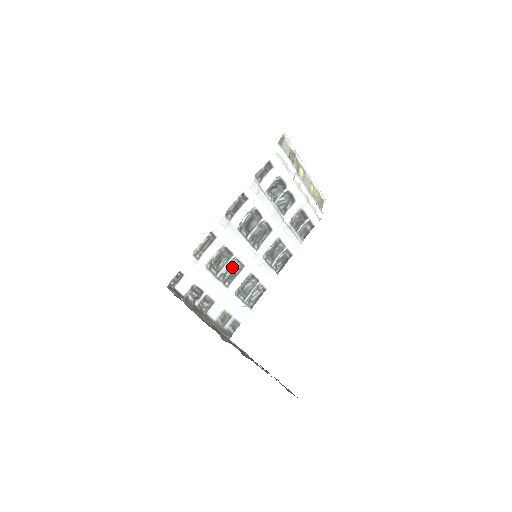
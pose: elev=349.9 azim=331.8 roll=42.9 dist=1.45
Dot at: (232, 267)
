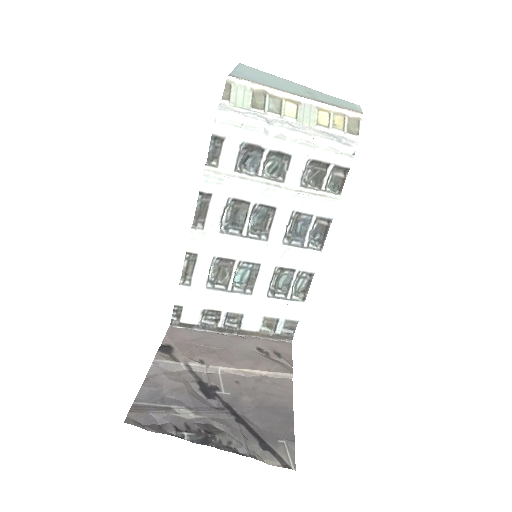
Dot at: (244, 271)
